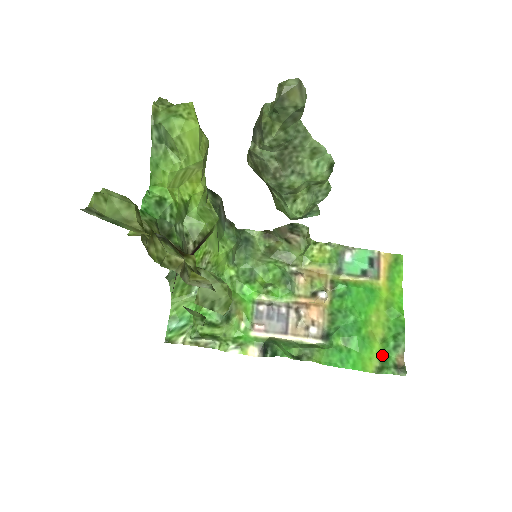
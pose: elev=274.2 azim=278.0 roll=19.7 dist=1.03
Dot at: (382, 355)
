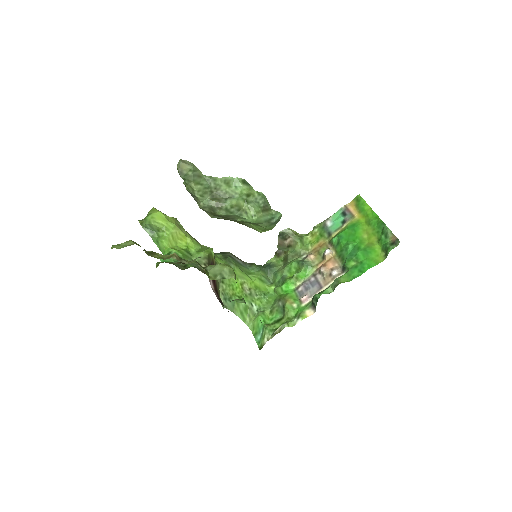
Dot at: (382, 247)
